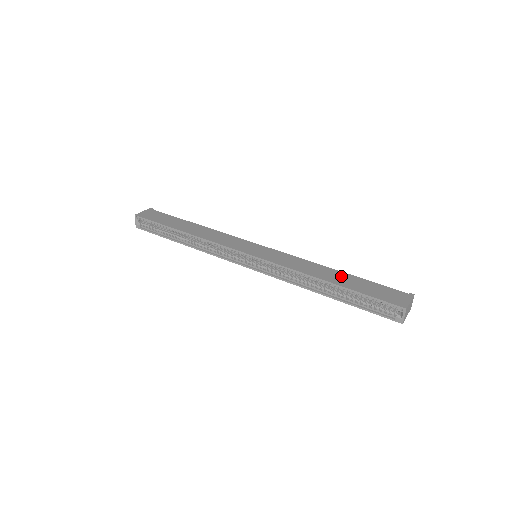
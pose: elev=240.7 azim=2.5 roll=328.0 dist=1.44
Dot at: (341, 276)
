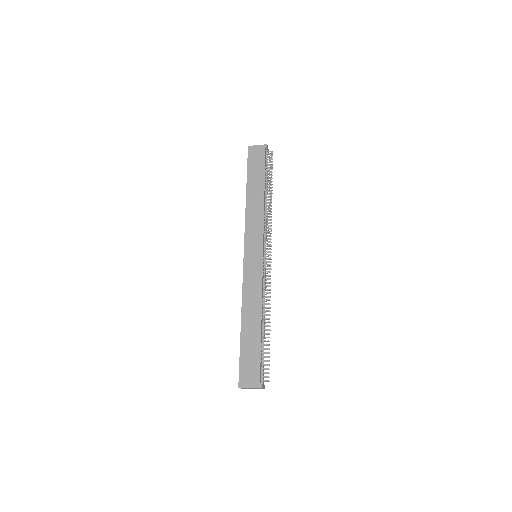
Dot at: (254, 328)
